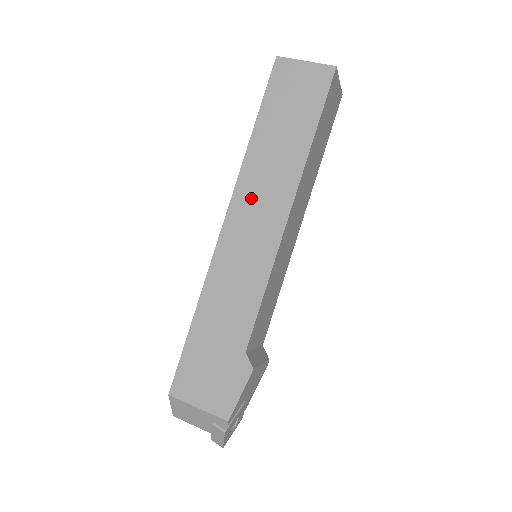
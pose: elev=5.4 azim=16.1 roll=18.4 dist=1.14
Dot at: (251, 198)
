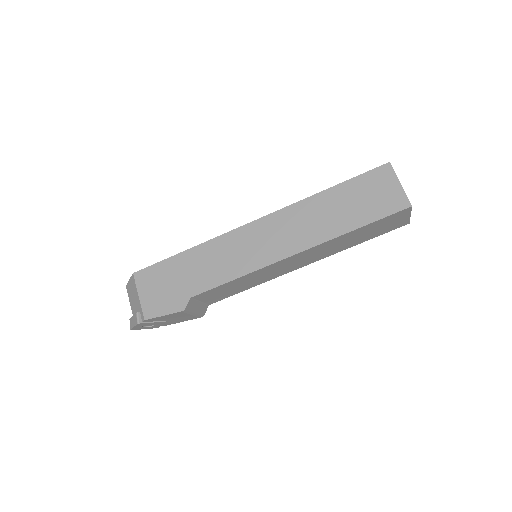
Dot at: (285, 224)
